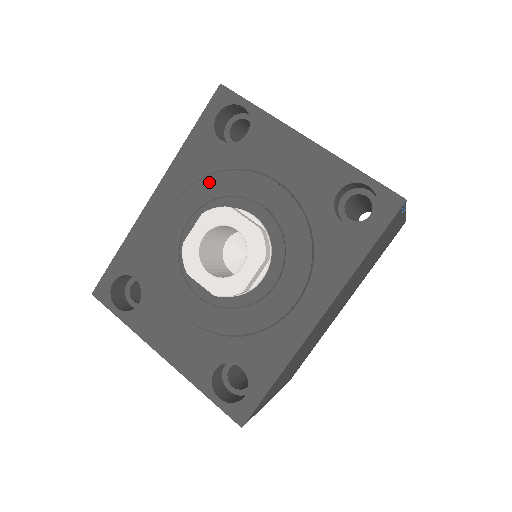
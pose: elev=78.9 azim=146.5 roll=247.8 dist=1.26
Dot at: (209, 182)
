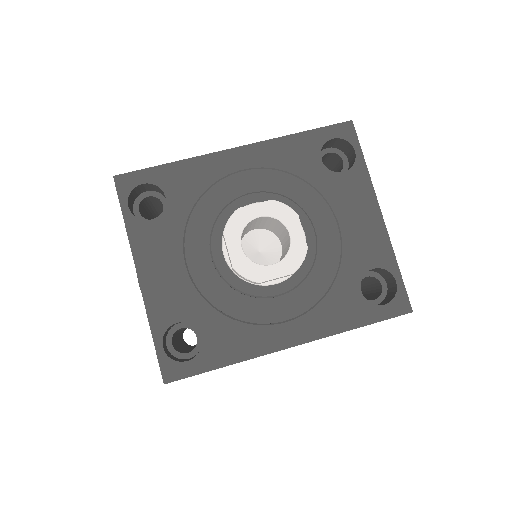
Dot at: (288, 179)
